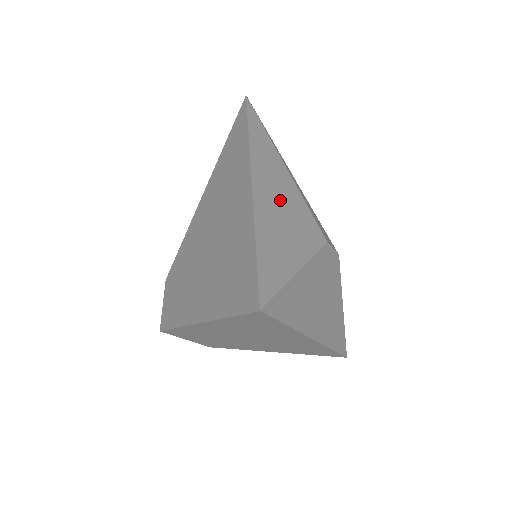
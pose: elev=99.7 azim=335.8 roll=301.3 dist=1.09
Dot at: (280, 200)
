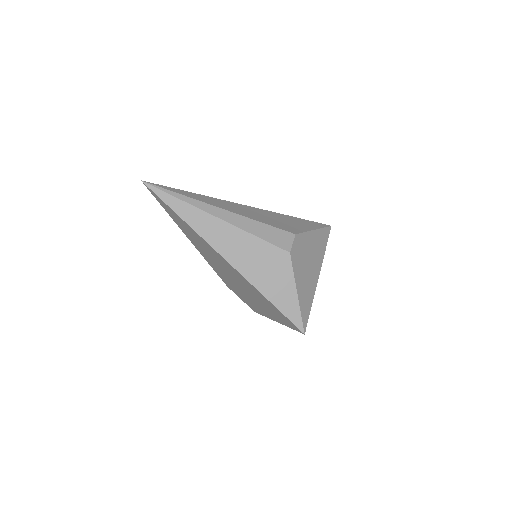
Dot at: (250, 257)
